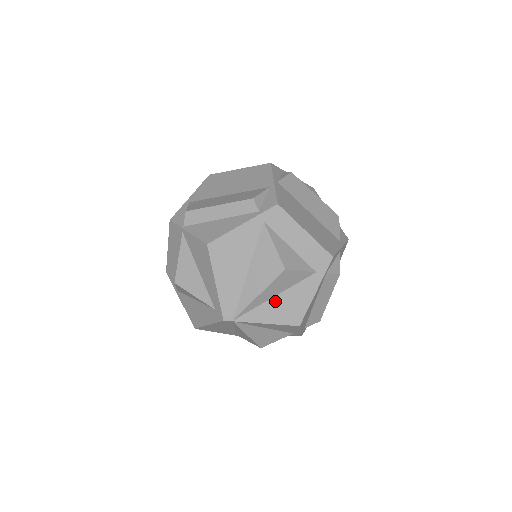
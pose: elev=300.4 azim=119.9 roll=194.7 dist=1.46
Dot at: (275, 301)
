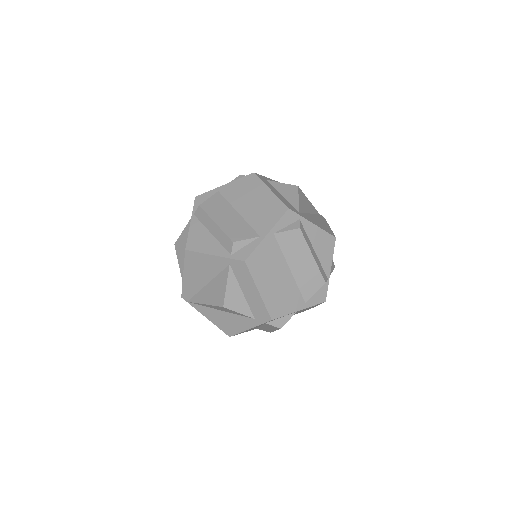
Dot at: (219, 312)
